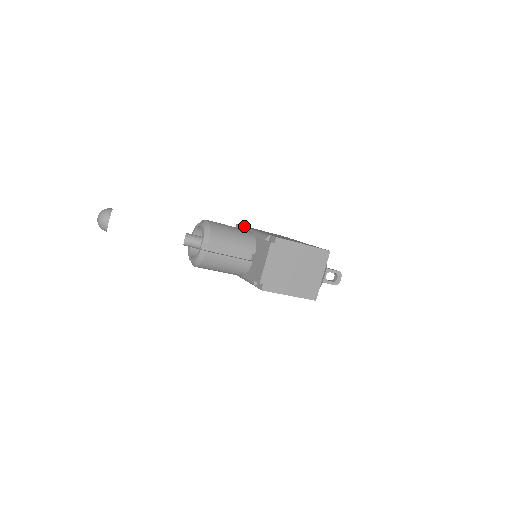
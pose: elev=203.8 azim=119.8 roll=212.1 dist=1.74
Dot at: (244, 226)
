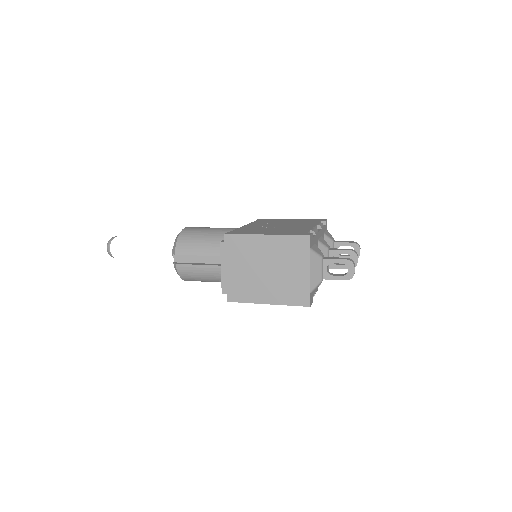
Dot at: (254, 221)
